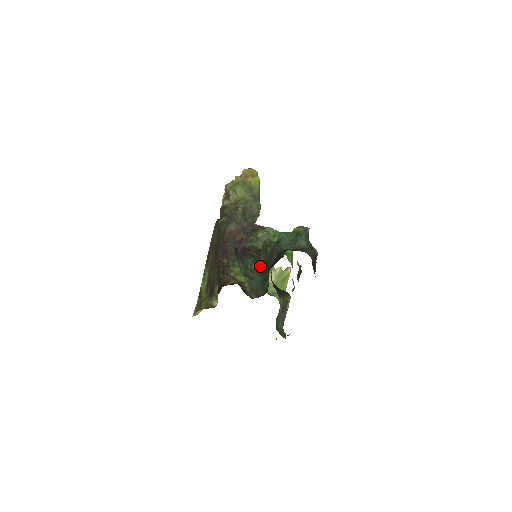
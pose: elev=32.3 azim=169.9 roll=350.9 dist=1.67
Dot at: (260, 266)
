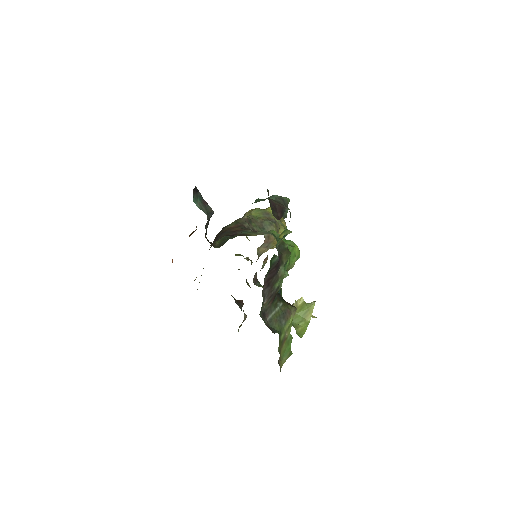
Dot at: occluded
